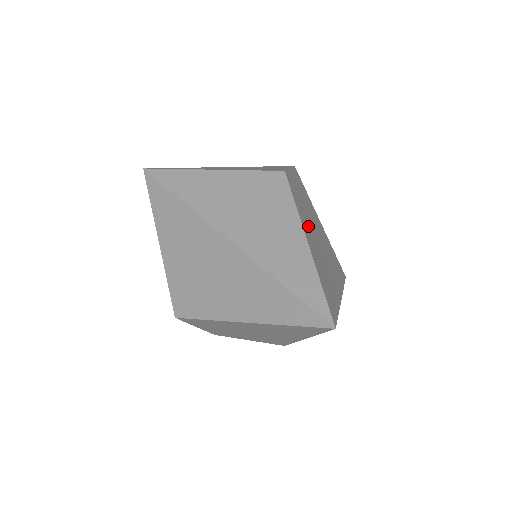
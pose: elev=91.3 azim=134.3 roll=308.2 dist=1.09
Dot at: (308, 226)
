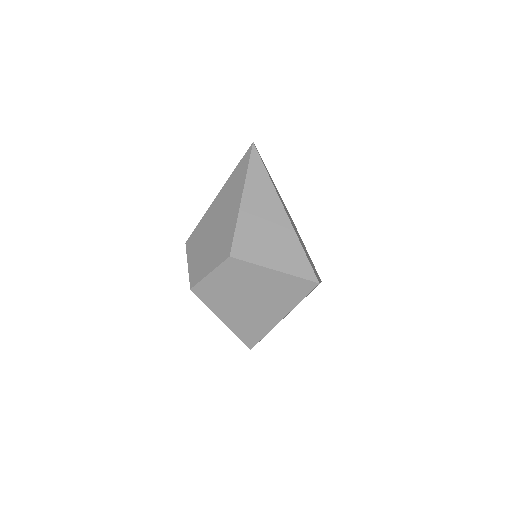
Dot at: occluded
